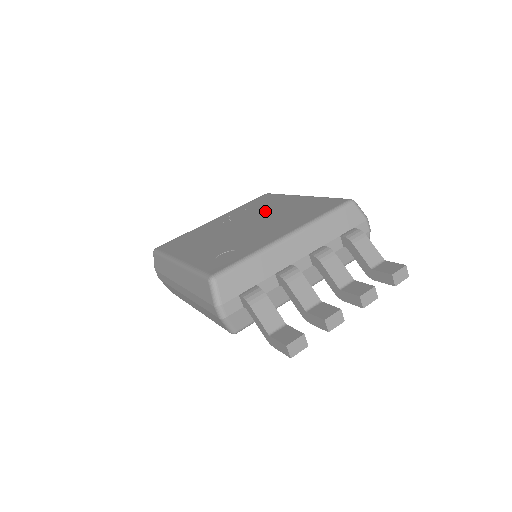
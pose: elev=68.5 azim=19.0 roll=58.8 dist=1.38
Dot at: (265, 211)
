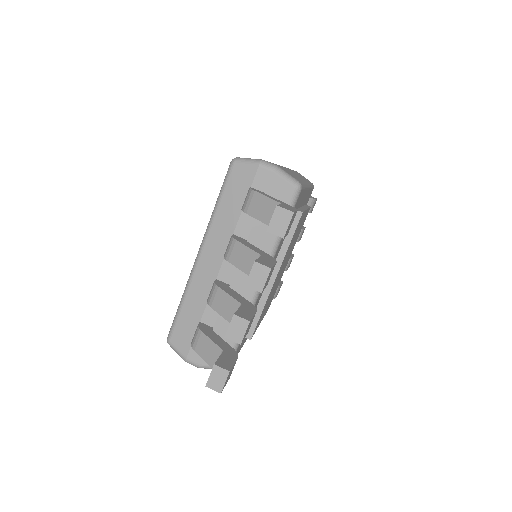
Dot at: occluded
